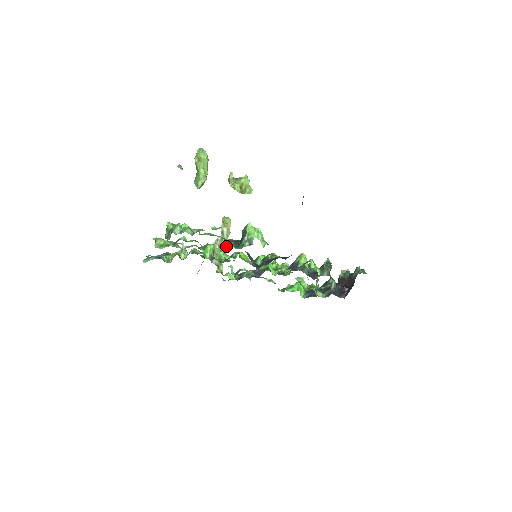
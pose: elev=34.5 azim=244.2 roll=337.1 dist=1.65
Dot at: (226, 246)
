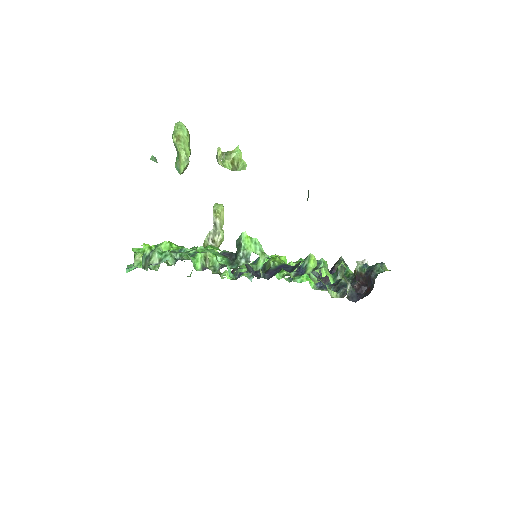
Dot at: (221, 239)
